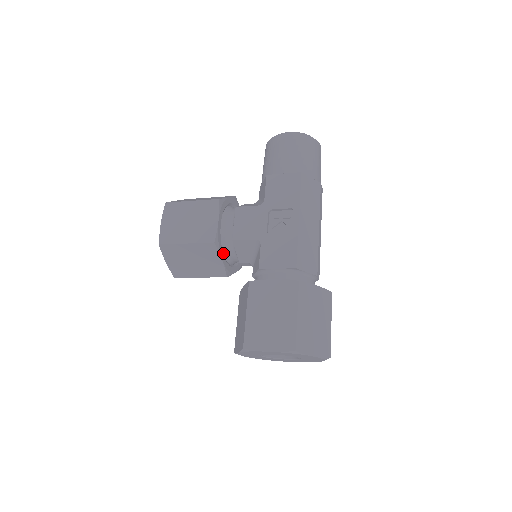
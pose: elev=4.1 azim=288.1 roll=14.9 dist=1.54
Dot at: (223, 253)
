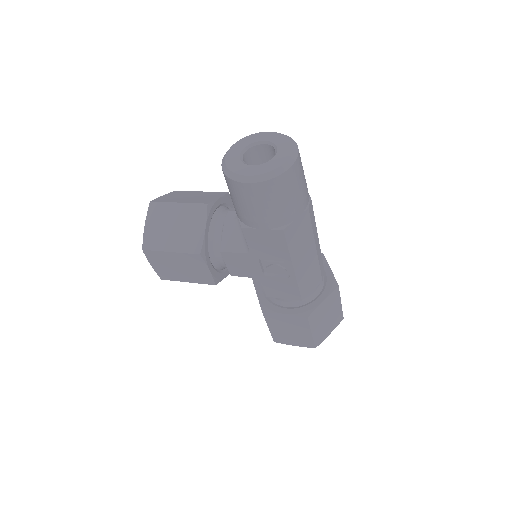
Dot at: (224, 268)
